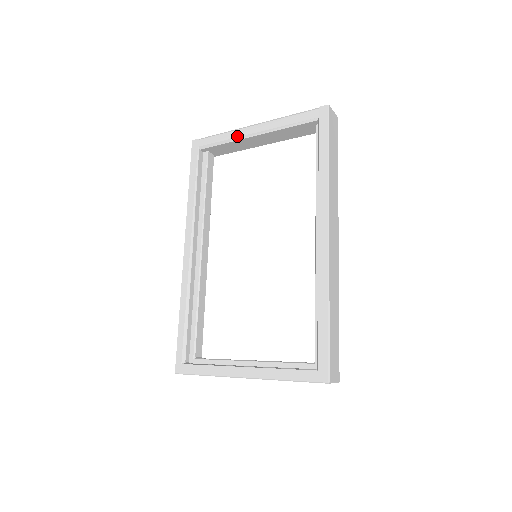
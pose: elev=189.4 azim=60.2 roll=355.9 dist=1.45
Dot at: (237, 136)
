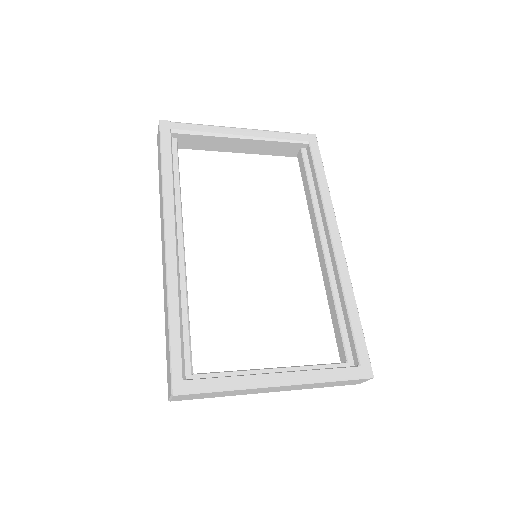
Dot at: (223, 132)
